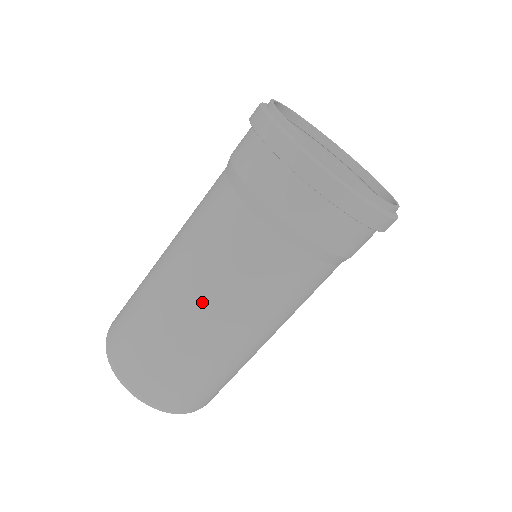
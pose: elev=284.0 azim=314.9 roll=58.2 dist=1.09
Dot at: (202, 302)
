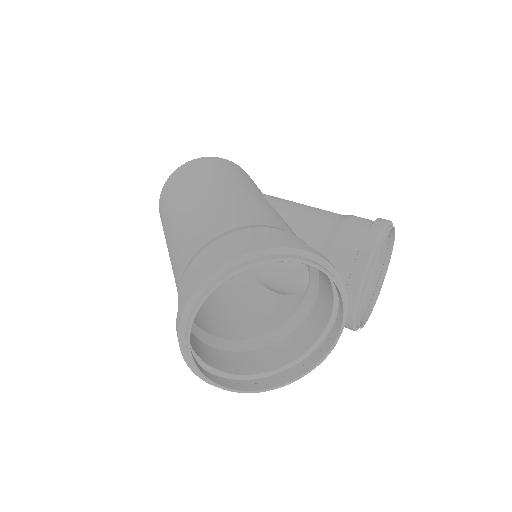
Dot at: (169, 255)
